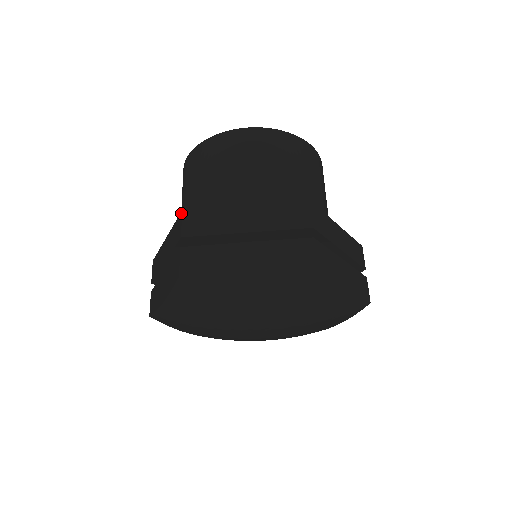
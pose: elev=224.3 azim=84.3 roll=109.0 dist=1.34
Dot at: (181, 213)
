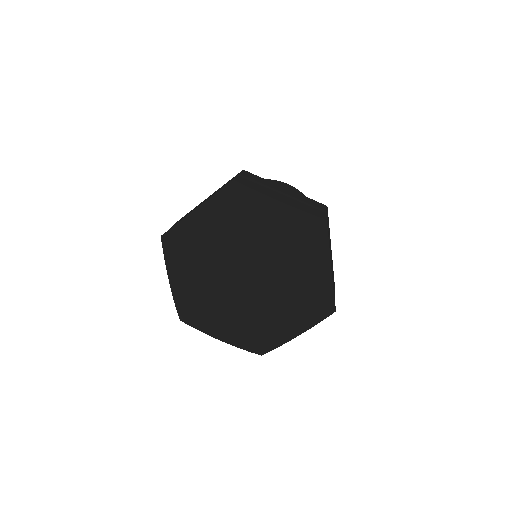
Dot at: occluded
